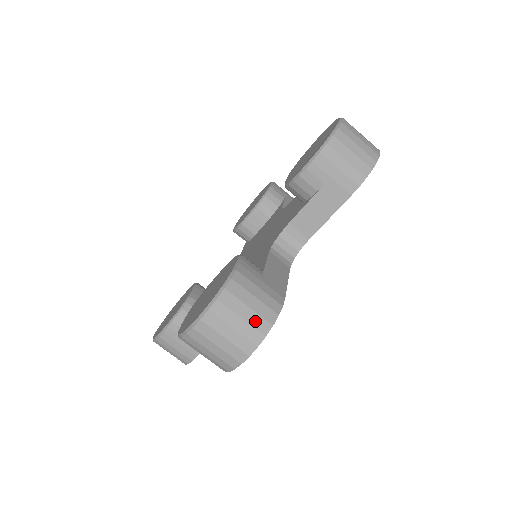
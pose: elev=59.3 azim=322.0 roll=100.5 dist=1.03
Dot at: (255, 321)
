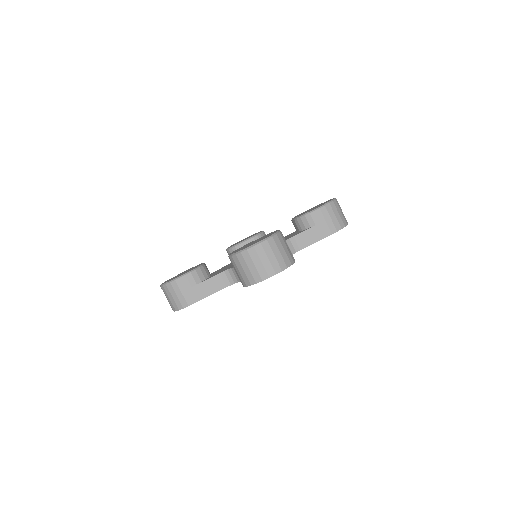
Dot at: (285, 258)
